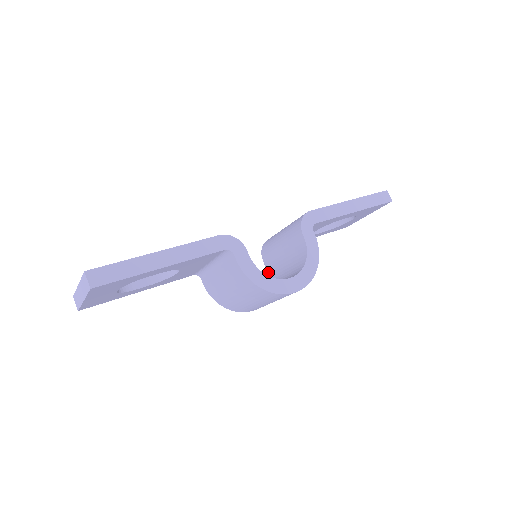
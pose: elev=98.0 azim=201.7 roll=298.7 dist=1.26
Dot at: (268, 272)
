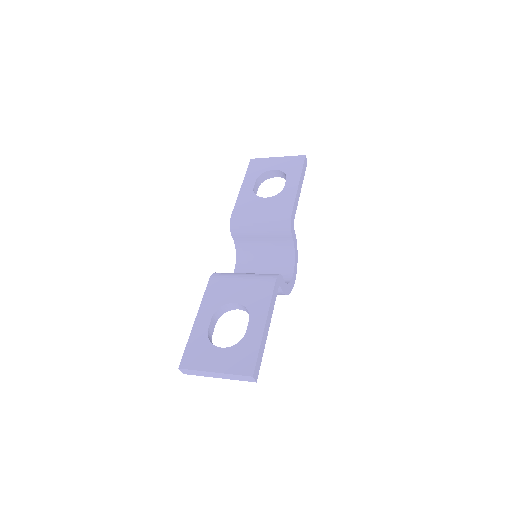
Dot at: (239, 246)
